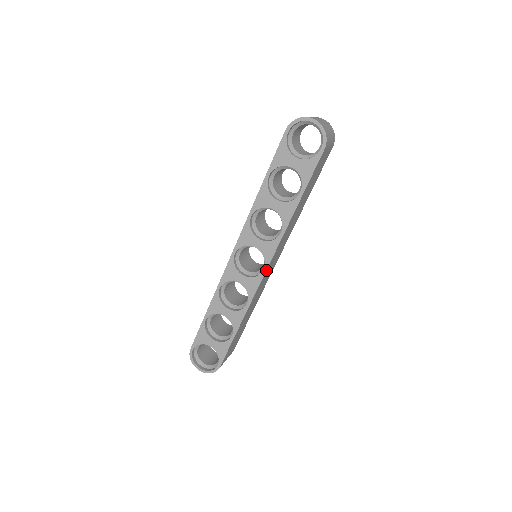
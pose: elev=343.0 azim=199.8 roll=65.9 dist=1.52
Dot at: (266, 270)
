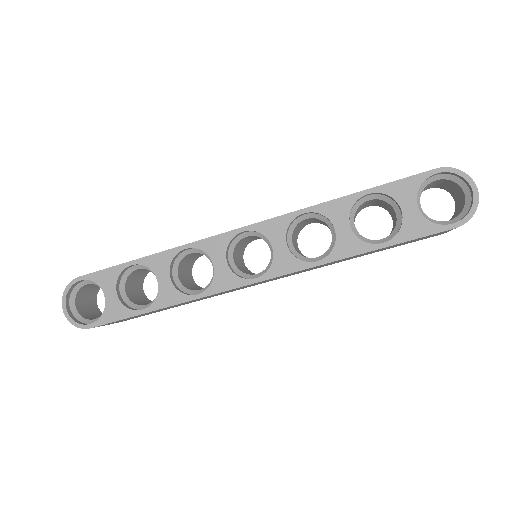
Dot at: (258, 281)
